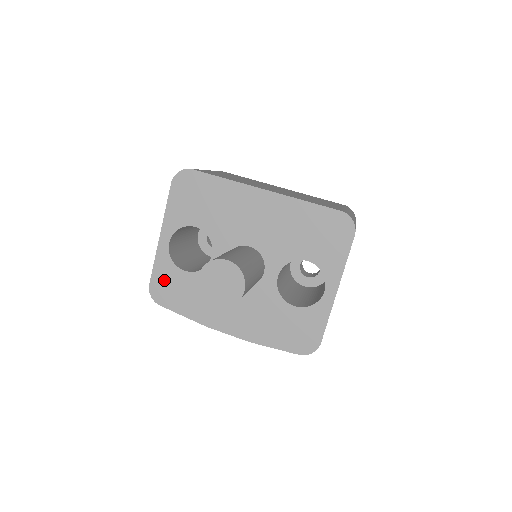
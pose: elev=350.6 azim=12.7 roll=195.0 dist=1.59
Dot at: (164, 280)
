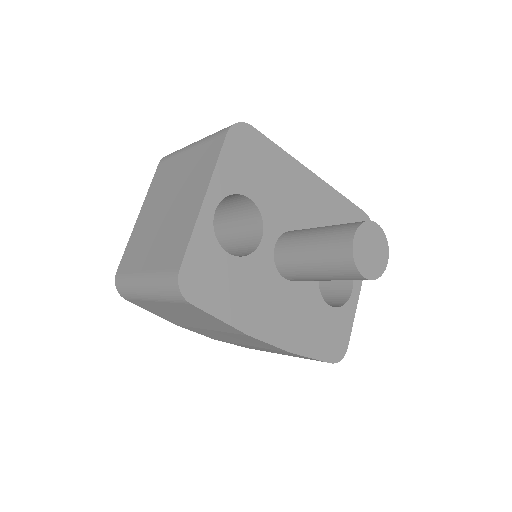
Dot at: (202, 265)
